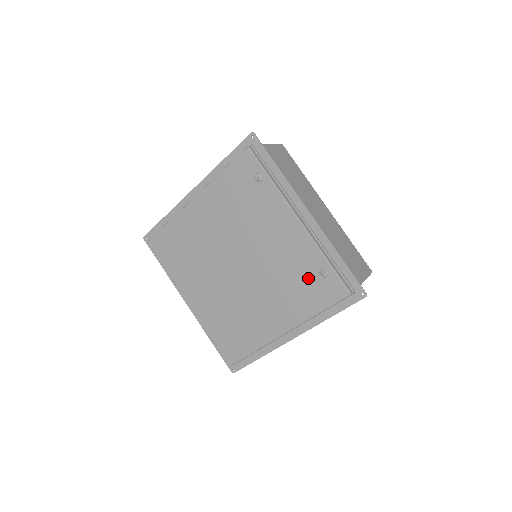
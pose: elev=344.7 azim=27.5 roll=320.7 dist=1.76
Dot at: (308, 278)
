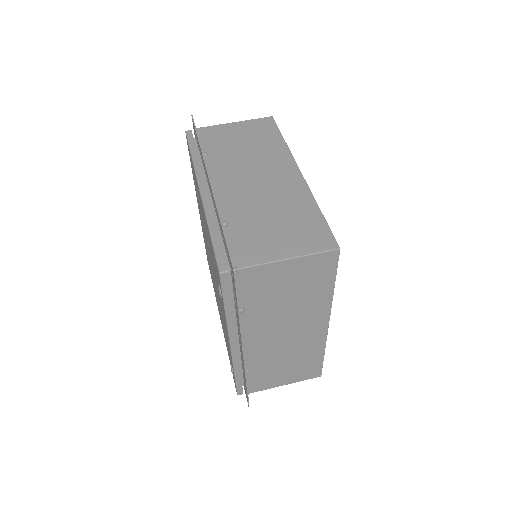
Dot at: (228, 350)
